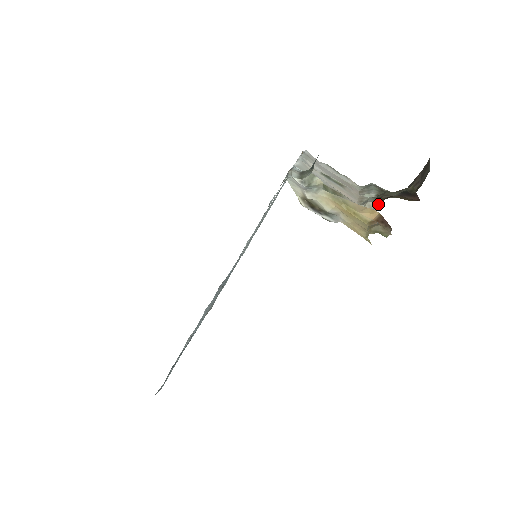
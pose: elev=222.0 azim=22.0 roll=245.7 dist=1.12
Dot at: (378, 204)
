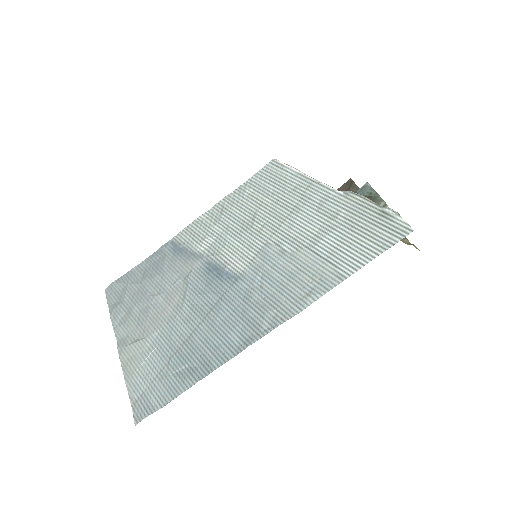
Dot at: occluded
